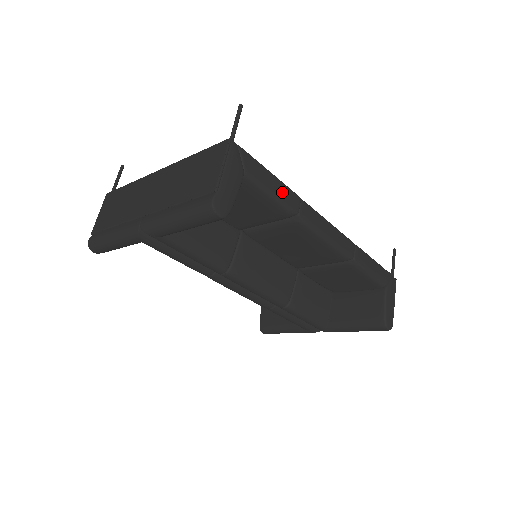
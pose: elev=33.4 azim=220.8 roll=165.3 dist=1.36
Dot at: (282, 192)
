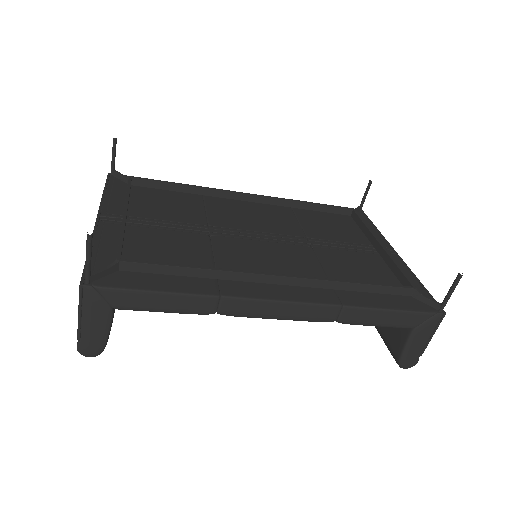
Dot at: (181, 304)
